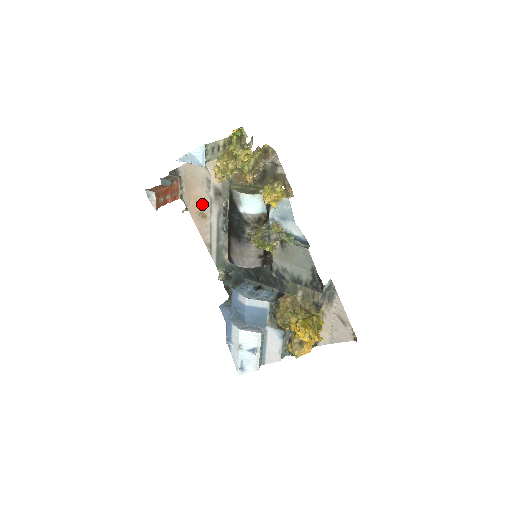
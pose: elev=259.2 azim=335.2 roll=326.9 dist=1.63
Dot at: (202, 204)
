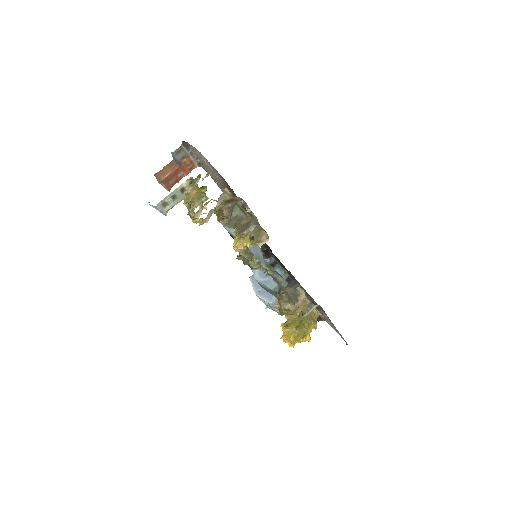
Dot at: (216, 180)
